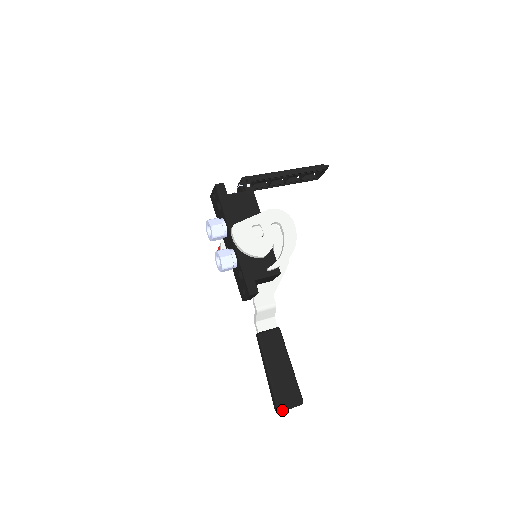
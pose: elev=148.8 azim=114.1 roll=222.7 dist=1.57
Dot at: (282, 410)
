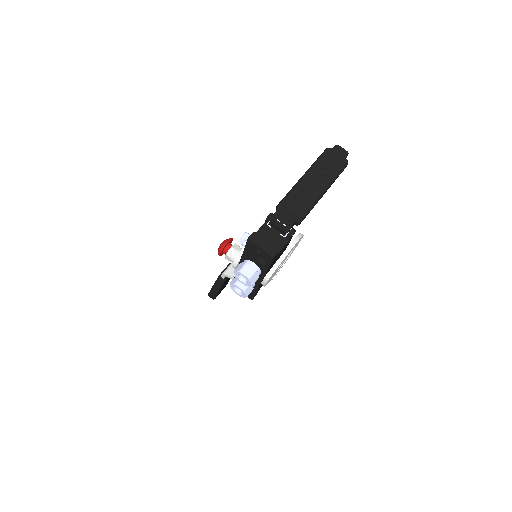
Dot at: occluded
